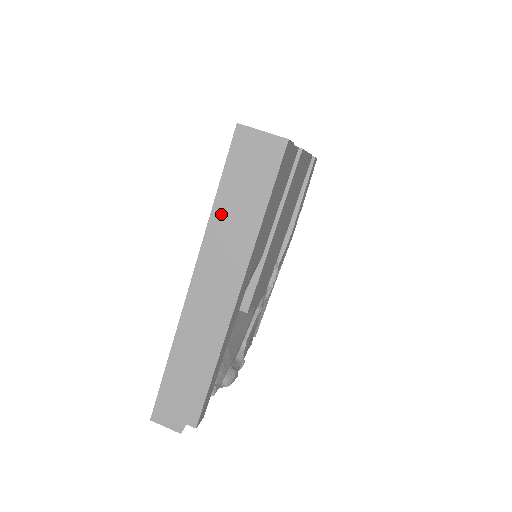
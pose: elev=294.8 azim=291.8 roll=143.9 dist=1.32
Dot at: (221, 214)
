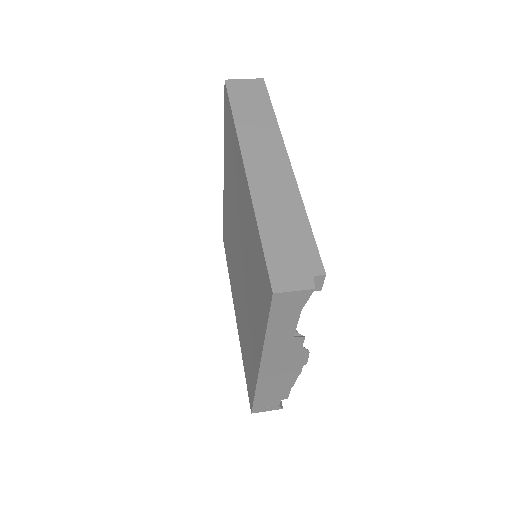
Dot at: (243, 120)
